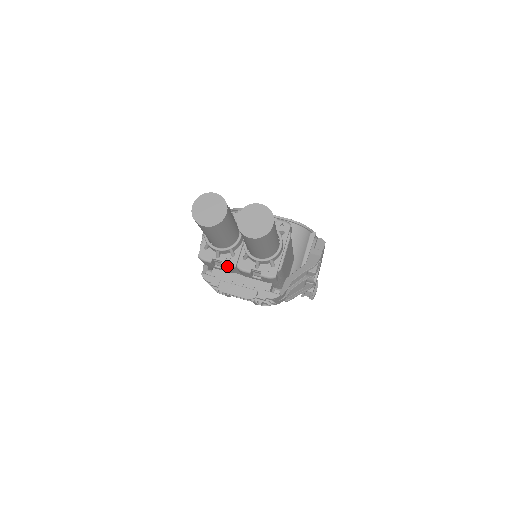
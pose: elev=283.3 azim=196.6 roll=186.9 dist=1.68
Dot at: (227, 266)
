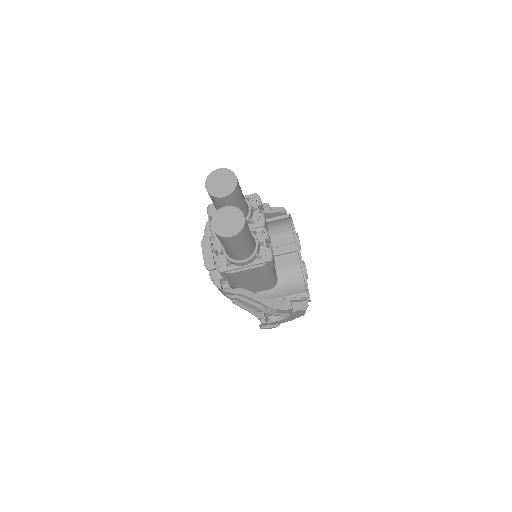
Dot at: (211, 230)
